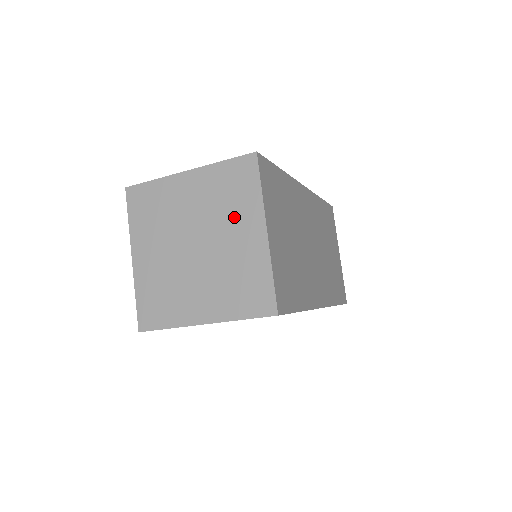
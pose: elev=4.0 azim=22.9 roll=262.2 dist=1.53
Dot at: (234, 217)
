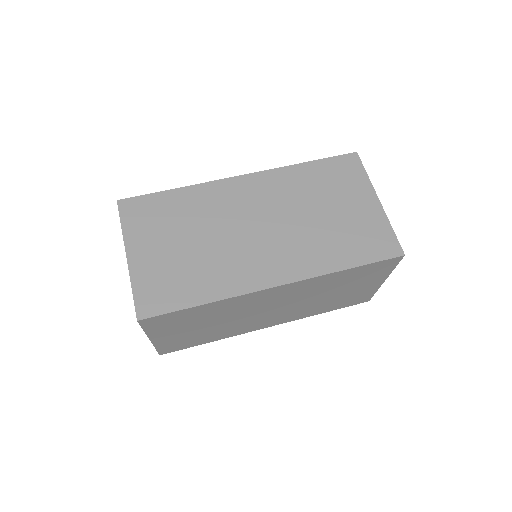
Dot at: occluded
